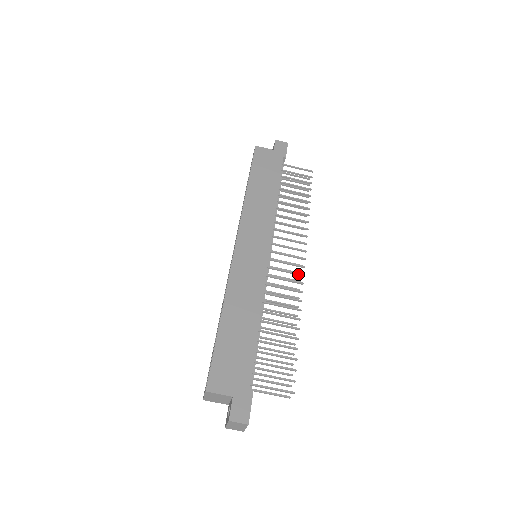
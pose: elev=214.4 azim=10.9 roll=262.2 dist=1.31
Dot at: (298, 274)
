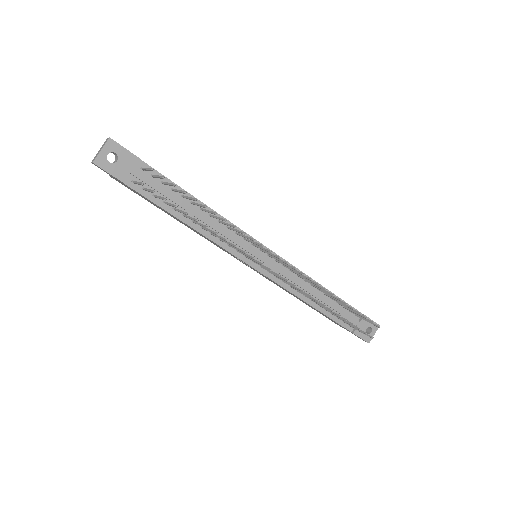
Dot at: (268, 250)
